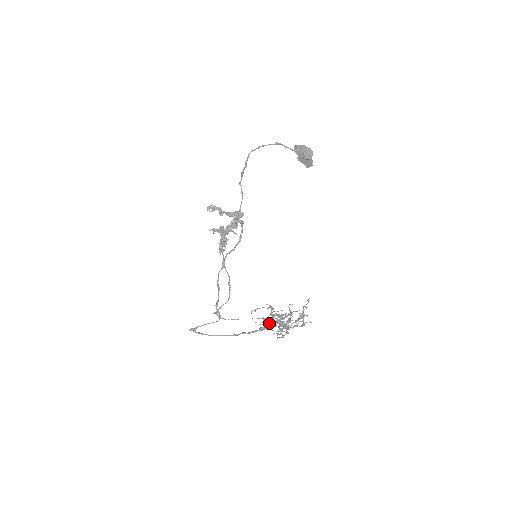
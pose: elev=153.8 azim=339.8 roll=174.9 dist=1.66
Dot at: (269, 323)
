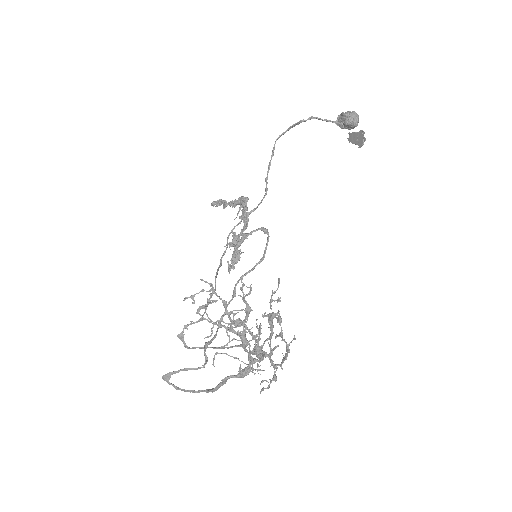
Dot at: (249, 358)
